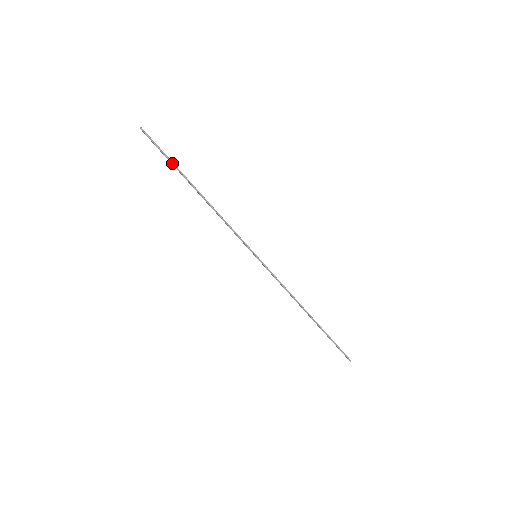
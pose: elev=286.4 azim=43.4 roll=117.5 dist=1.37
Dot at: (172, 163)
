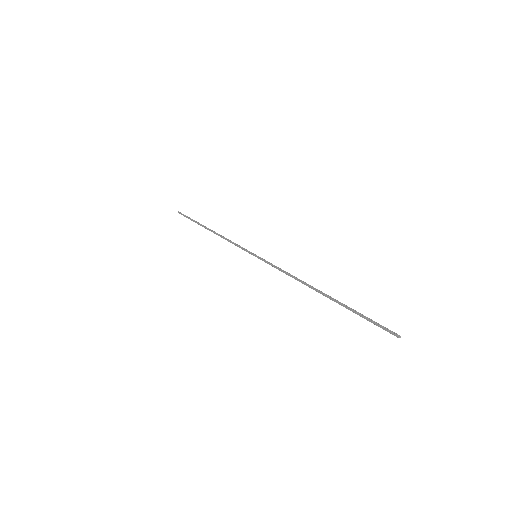
Dot at: (194, 221)
